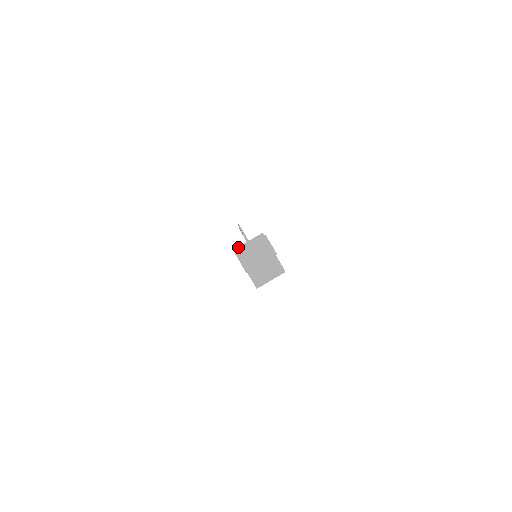
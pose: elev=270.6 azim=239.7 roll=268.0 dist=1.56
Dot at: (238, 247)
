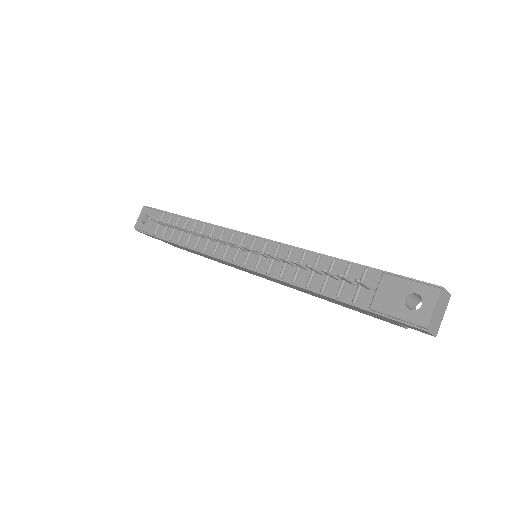
Dot at: (429, 323)
